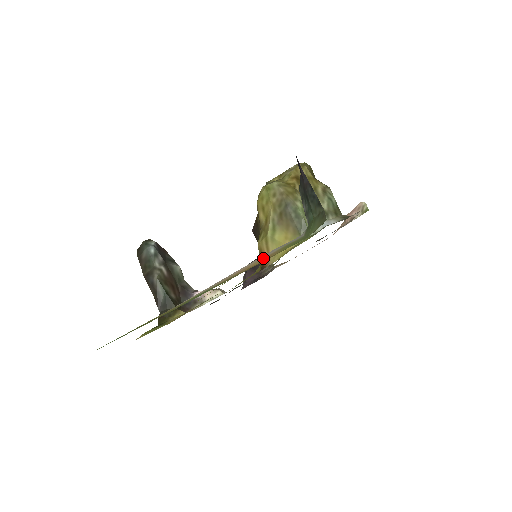
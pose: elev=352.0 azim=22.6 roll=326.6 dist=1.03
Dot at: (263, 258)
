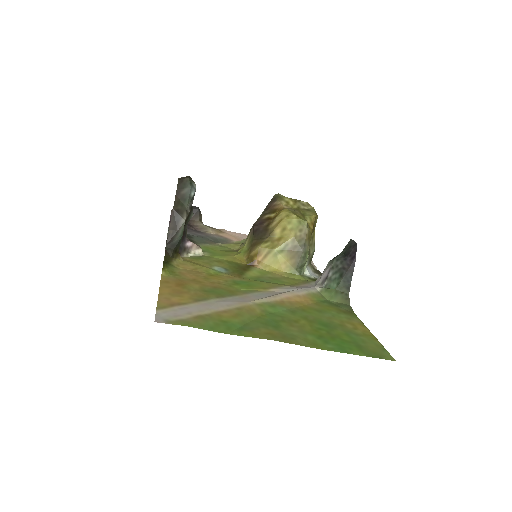
Dot at: (300, 296)
